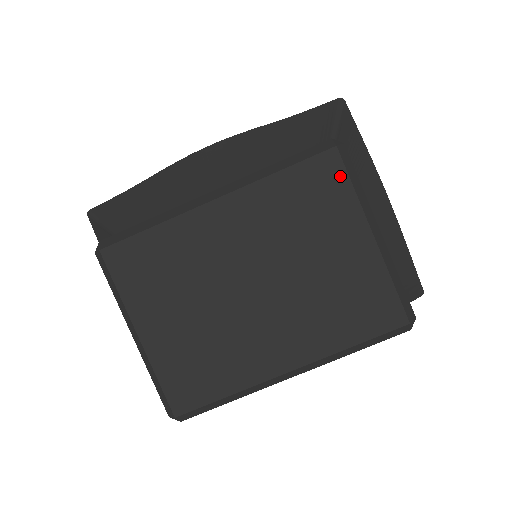
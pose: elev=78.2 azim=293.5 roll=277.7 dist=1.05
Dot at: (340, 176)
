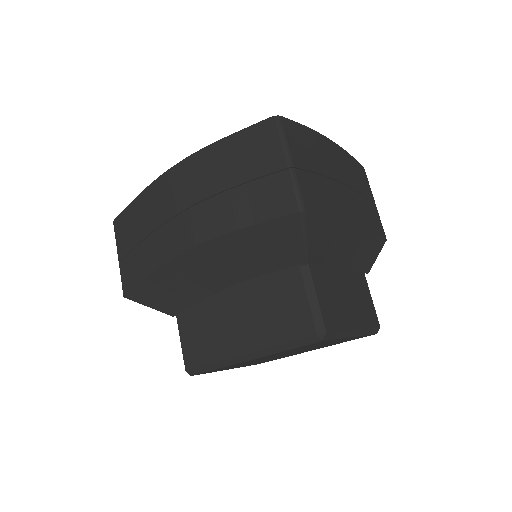
Dot at: (327, 341)
